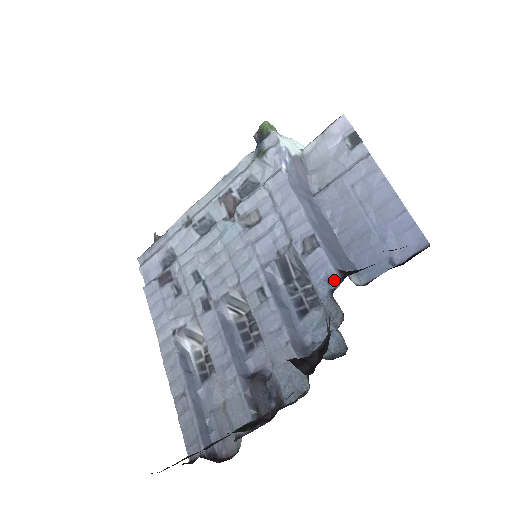
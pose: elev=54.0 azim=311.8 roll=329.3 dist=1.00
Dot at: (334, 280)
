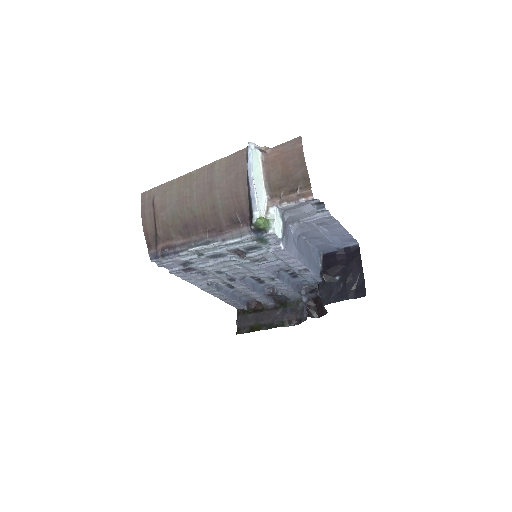
Dot at: (318, 279)
